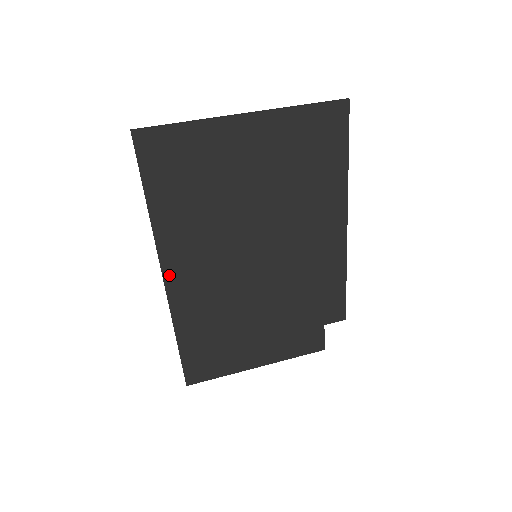
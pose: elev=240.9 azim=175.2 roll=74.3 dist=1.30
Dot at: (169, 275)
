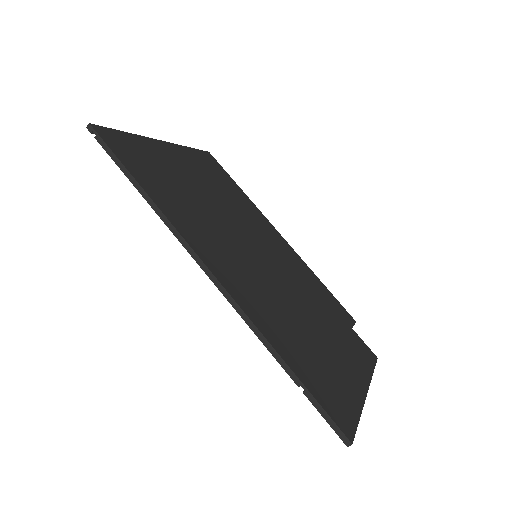
Dot at: (213, 268)
